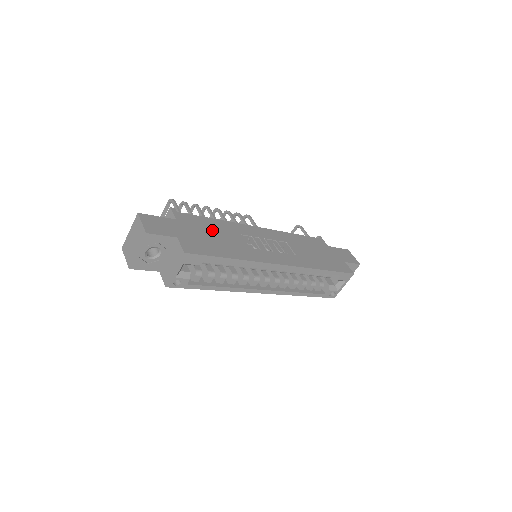
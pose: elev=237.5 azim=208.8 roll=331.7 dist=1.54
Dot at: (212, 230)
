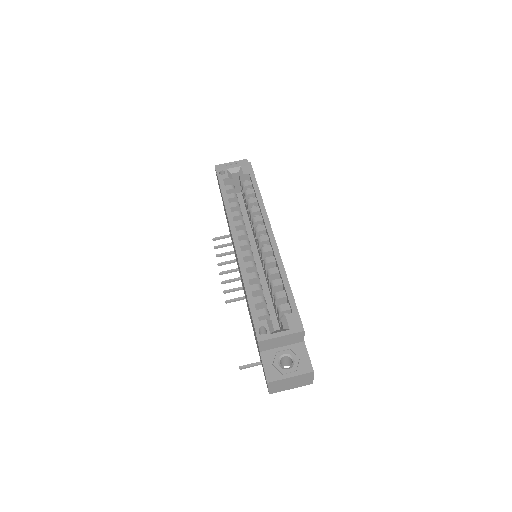
Dot at: occluded
